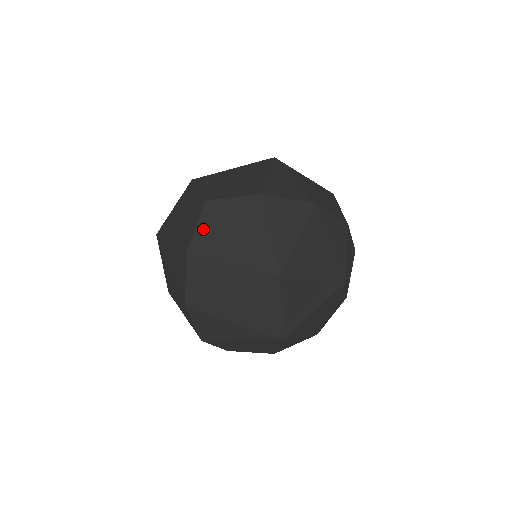
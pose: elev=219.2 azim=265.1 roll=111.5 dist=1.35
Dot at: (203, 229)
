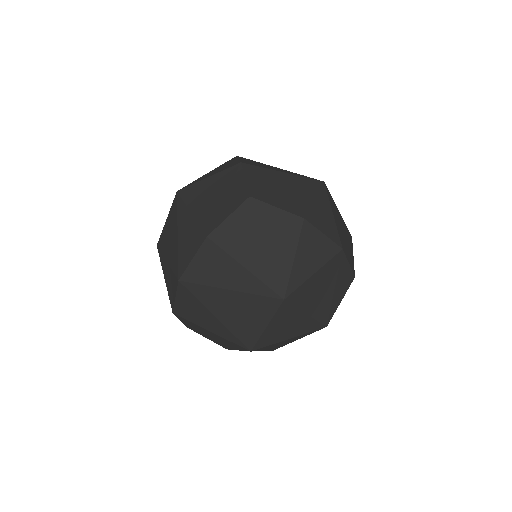
Dot at: (234, 222)
